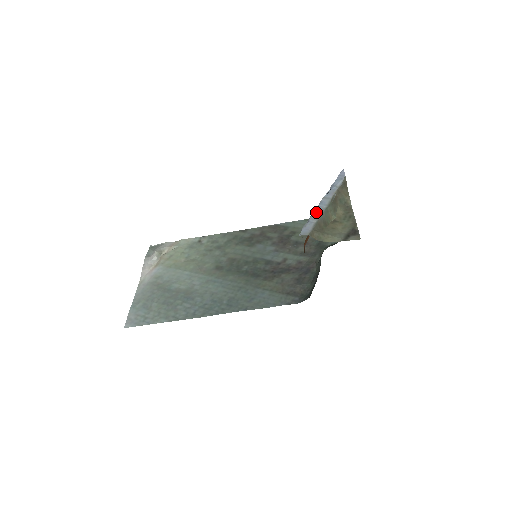
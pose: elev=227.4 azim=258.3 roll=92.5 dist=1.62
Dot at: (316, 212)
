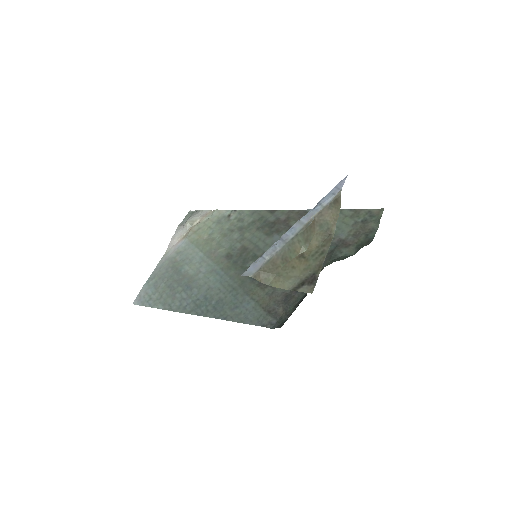
Dot at: (277, 243)
